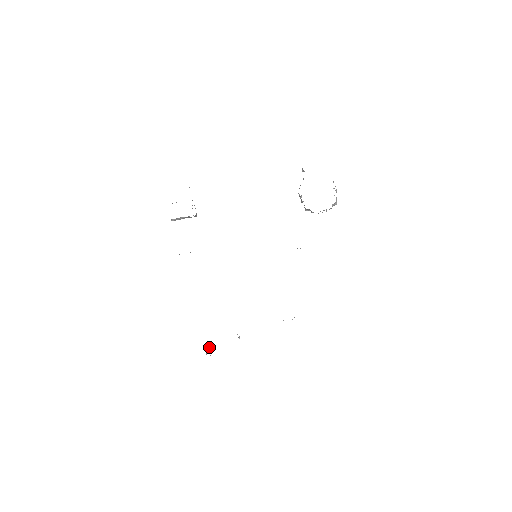
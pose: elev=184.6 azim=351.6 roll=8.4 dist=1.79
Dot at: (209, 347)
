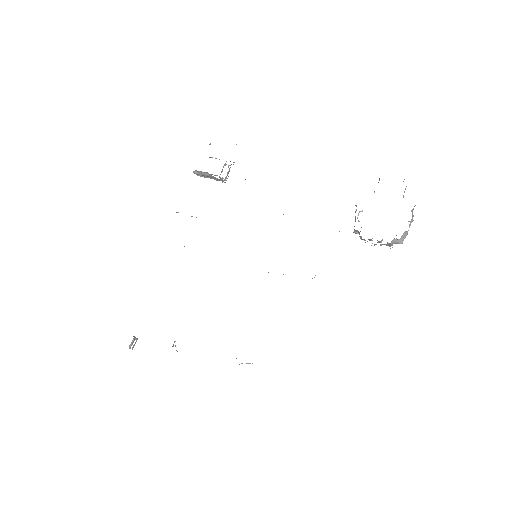
Dot at: occluded
